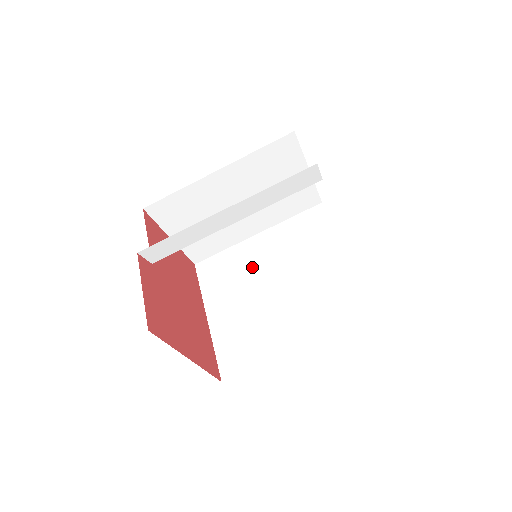
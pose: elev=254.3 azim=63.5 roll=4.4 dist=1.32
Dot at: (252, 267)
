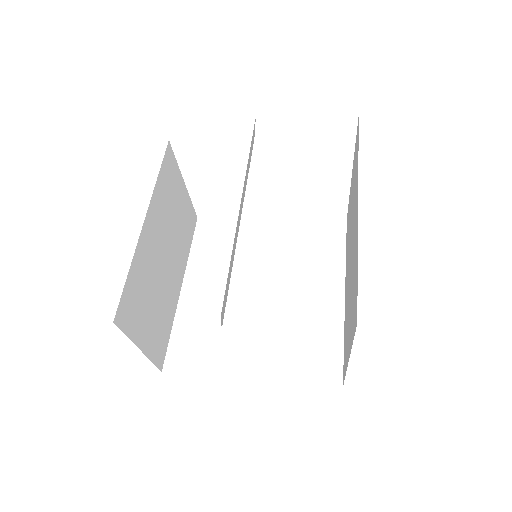
Dot at: (220, 307)
